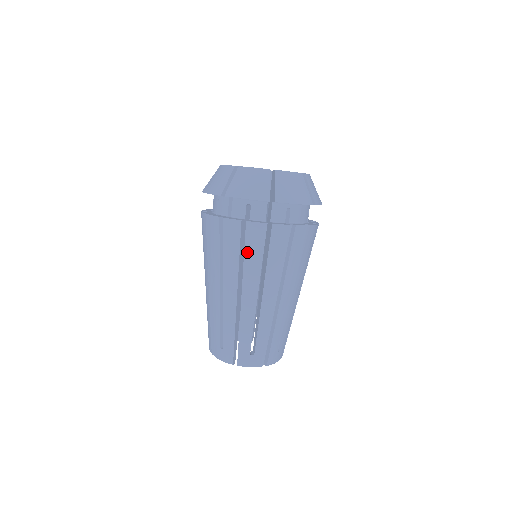
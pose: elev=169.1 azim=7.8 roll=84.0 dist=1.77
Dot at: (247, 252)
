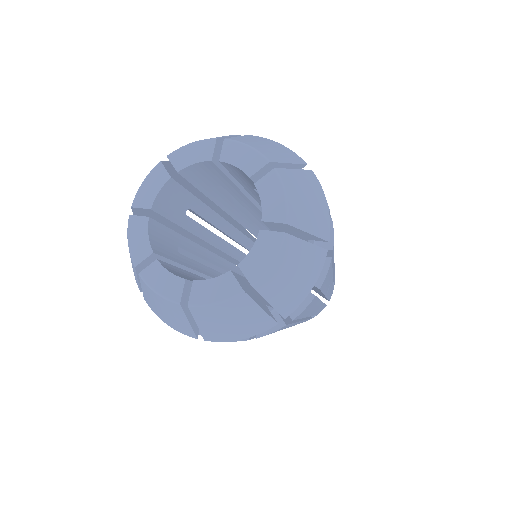
Dot at: occluded
